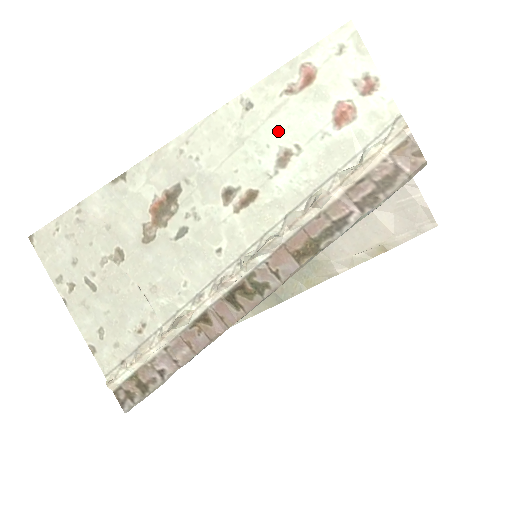
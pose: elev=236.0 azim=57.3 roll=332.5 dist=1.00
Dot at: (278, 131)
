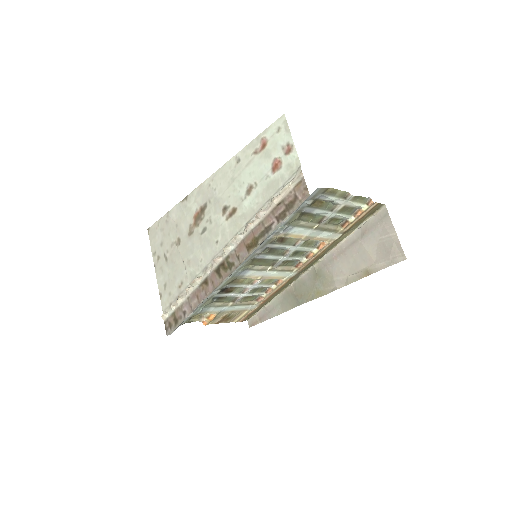
Dot at: (249, 175)
